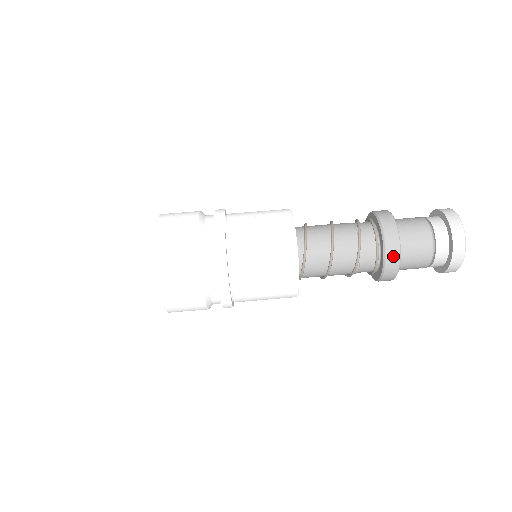
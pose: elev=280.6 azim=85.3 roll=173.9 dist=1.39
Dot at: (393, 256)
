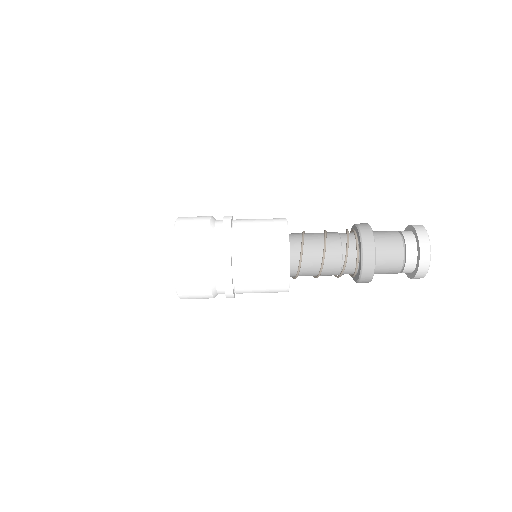
Dot at: occluded
